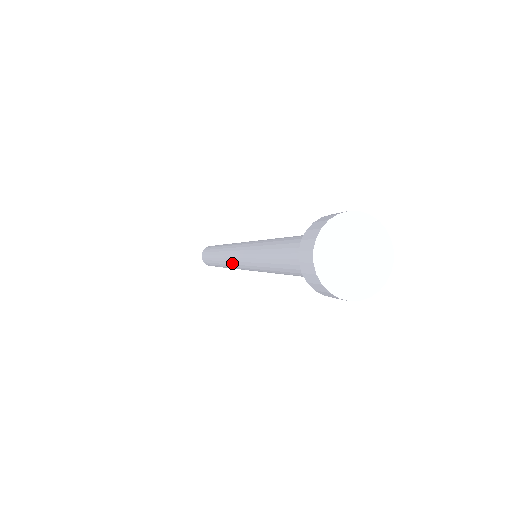
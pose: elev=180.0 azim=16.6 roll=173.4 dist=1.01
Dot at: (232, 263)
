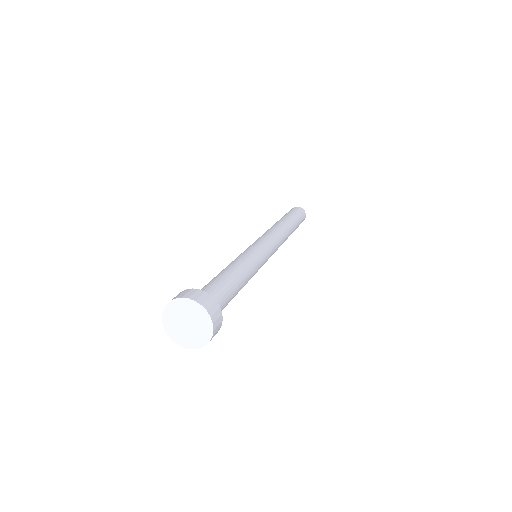
Dot at: occluded
